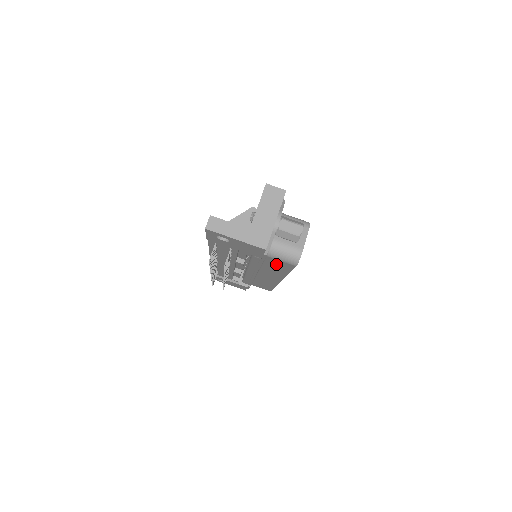
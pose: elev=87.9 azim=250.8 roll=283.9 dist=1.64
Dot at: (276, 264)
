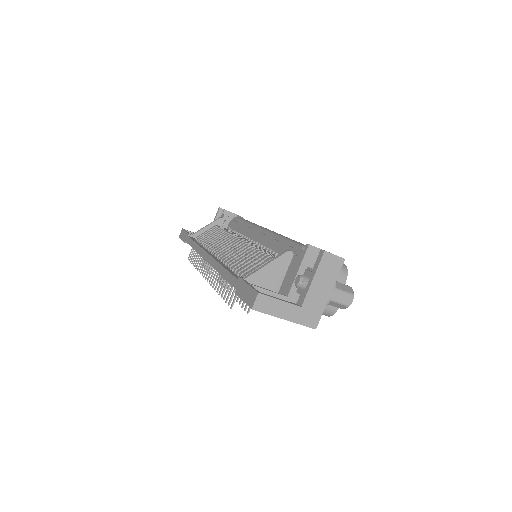
Dot at: occluded
